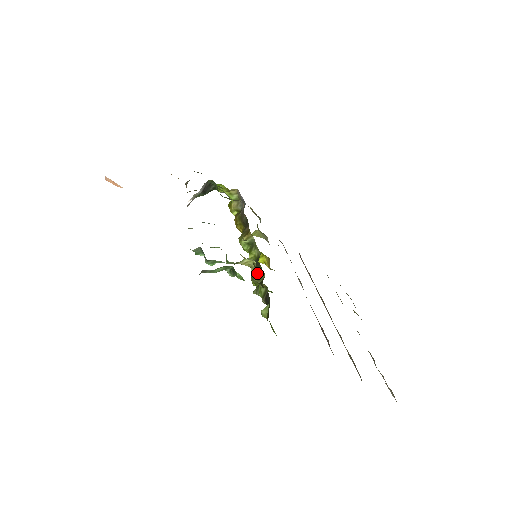
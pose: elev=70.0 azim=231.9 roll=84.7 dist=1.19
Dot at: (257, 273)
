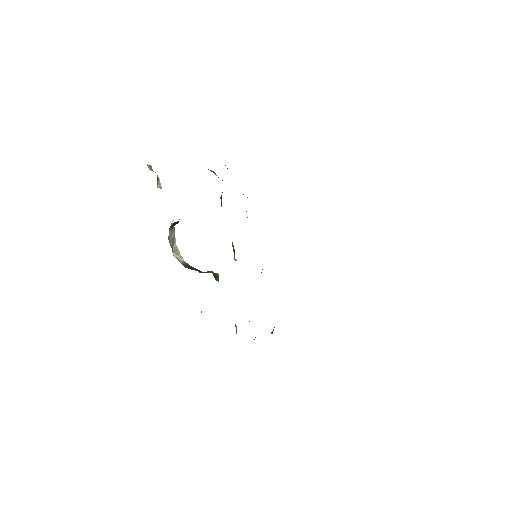
Dot at: occluded
